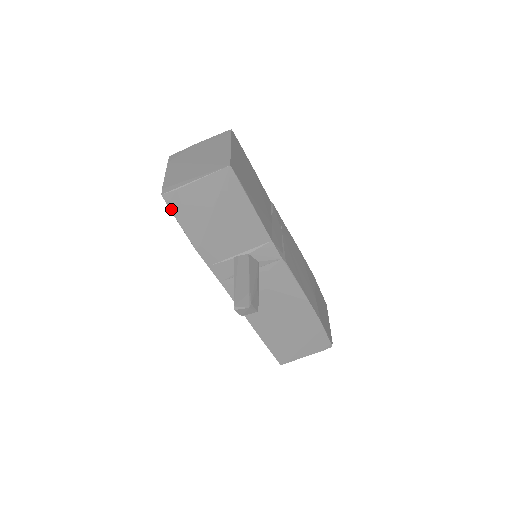
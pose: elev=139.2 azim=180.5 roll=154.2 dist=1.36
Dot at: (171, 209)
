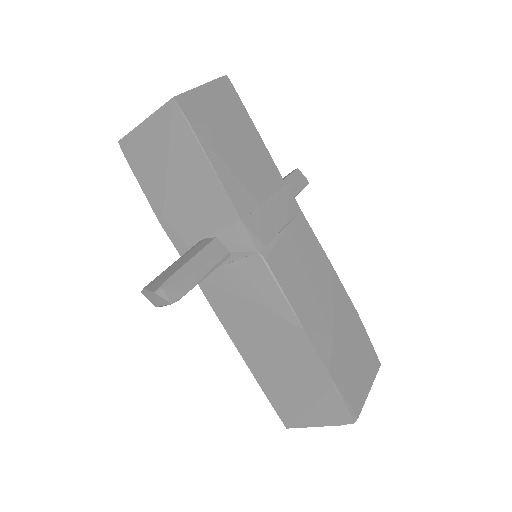
Dot at: (129, 162)
